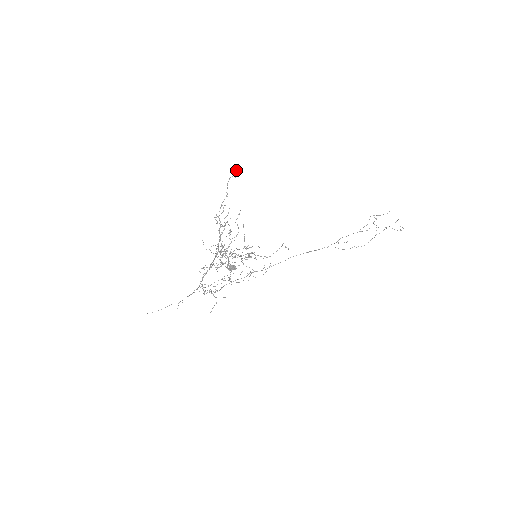
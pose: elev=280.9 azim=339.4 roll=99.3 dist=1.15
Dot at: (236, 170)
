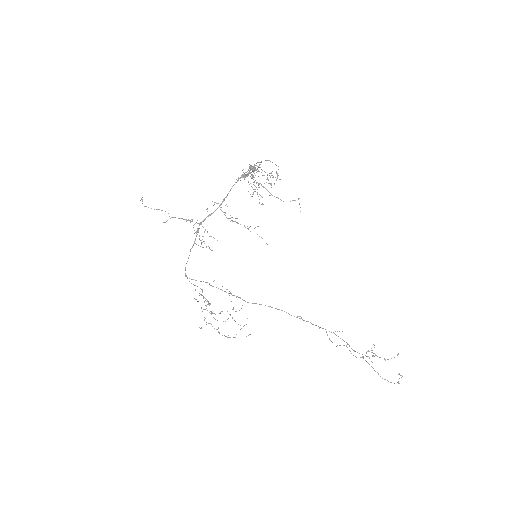
Dot at: (278, 175)
